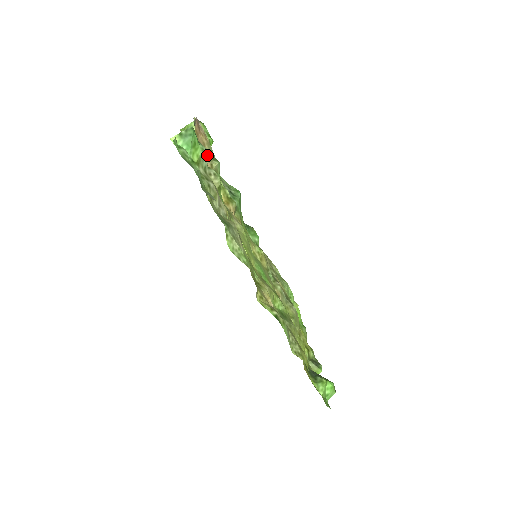
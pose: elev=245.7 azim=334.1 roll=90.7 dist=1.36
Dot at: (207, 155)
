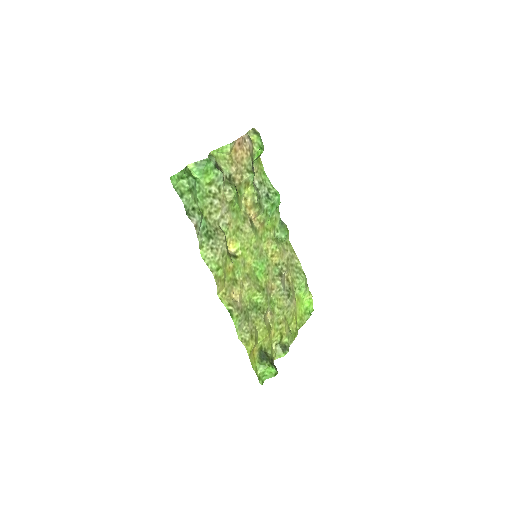
Dot at: (240, 169)
